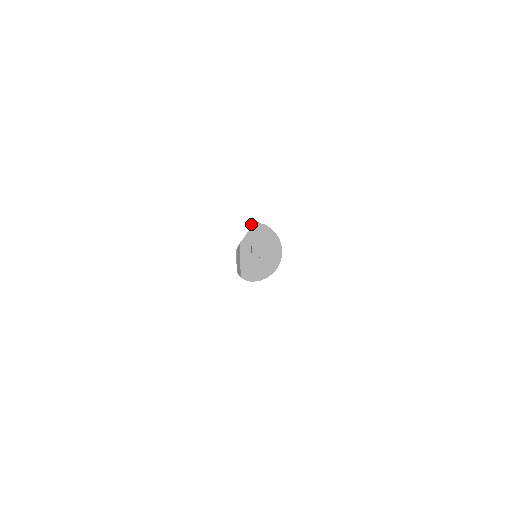
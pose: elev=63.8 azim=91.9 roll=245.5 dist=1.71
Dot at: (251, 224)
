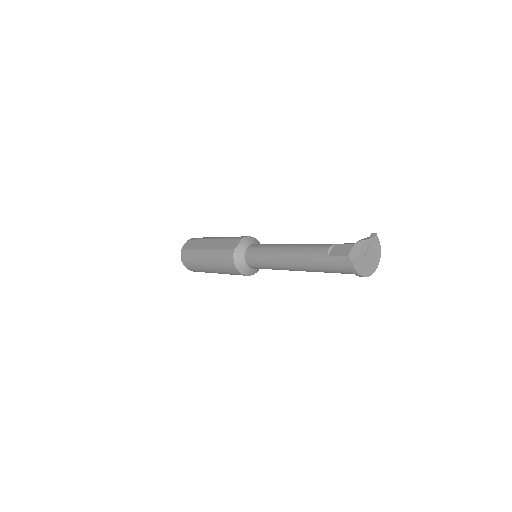
Dot at: (376, 234)
